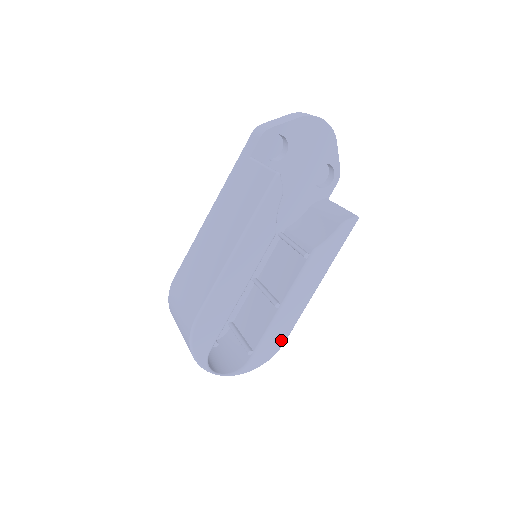
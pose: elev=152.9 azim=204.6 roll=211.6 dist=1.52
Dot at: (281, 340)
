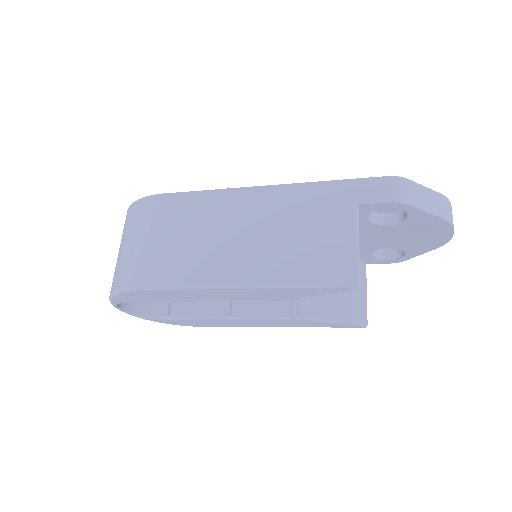
Dot at: (201, 325)
